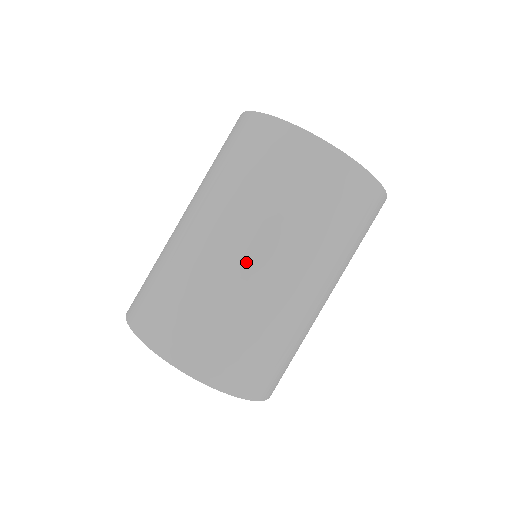
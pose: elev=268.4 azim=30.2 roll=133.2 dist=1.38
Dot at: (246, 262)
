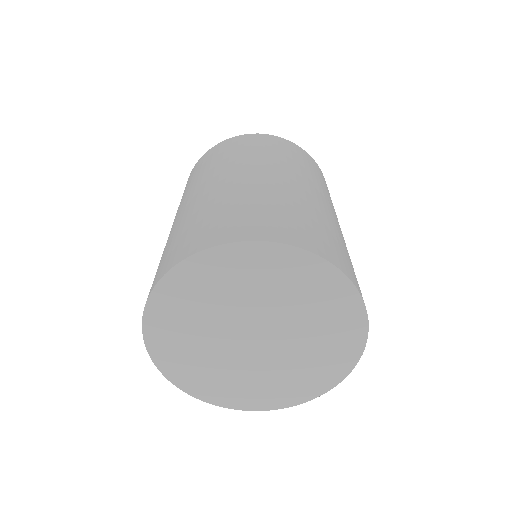
Dot at: (280, 179)
